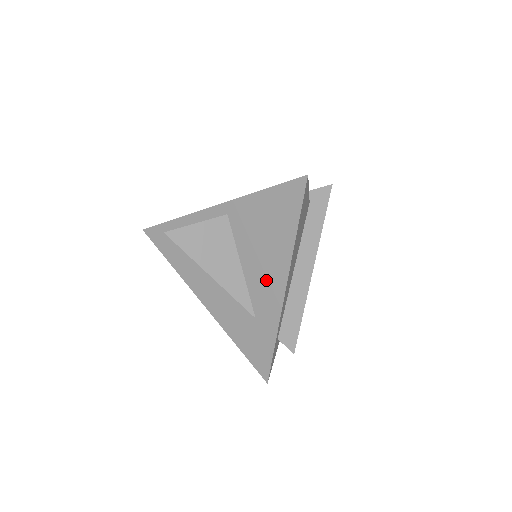
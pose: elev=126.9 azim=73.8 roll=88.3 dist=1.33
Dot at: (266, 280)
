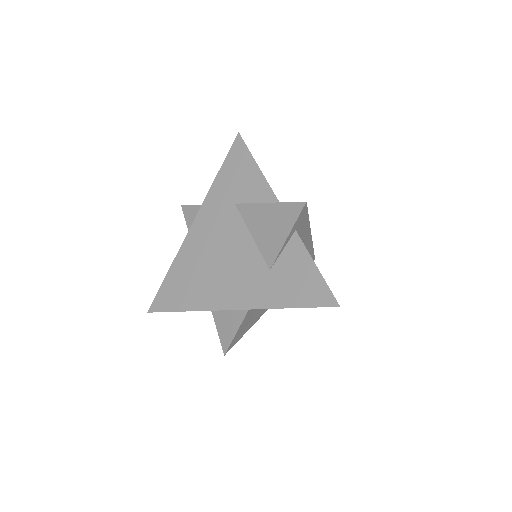
Dot at: occluded
